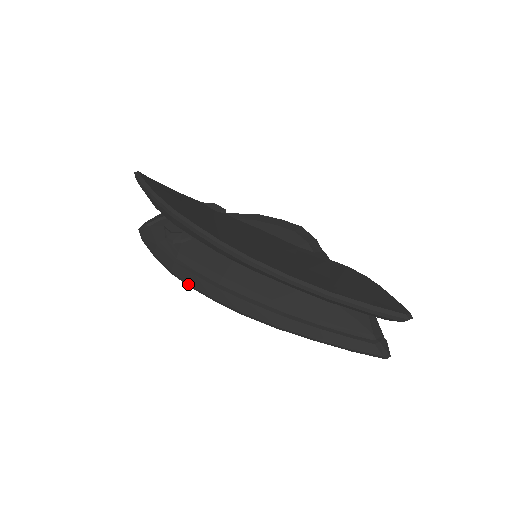
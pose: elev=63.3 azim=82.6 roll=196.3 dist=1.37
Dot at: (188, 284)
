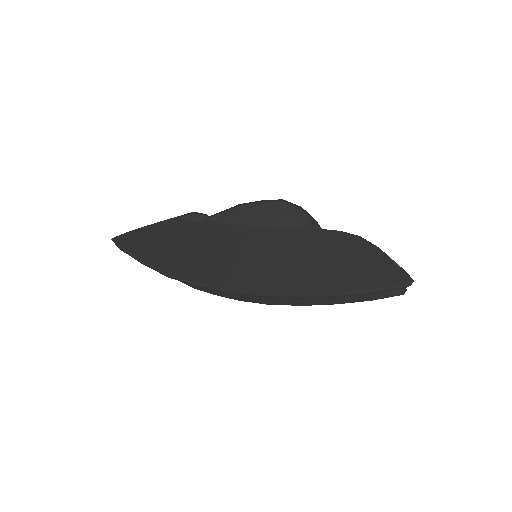
Dot at: occluded
